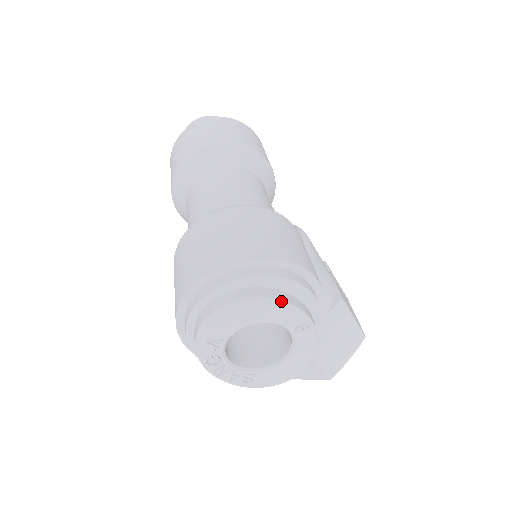
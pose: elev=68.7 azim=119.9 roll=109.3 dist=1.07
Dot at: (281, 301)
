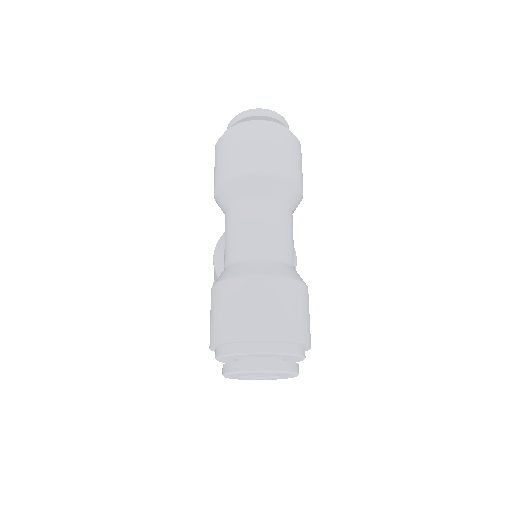
Dot at: (294, 373)
